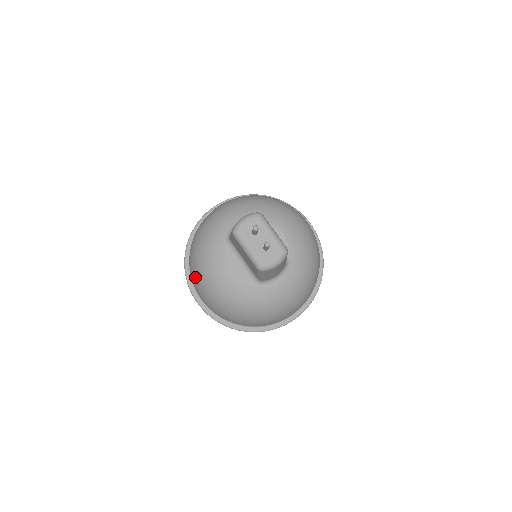
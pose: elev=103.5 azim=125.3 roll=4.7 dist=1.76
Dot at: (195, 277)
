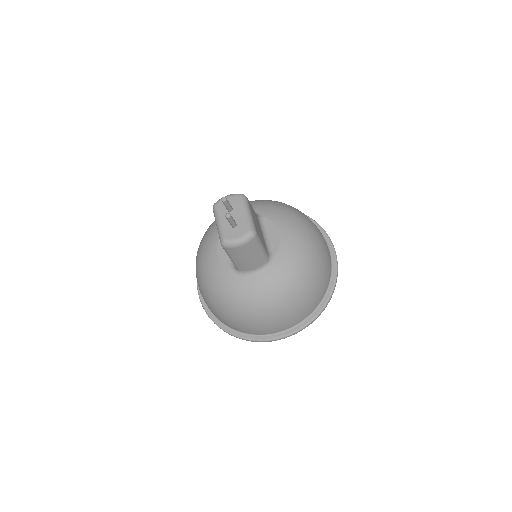
Dot at: occluded
